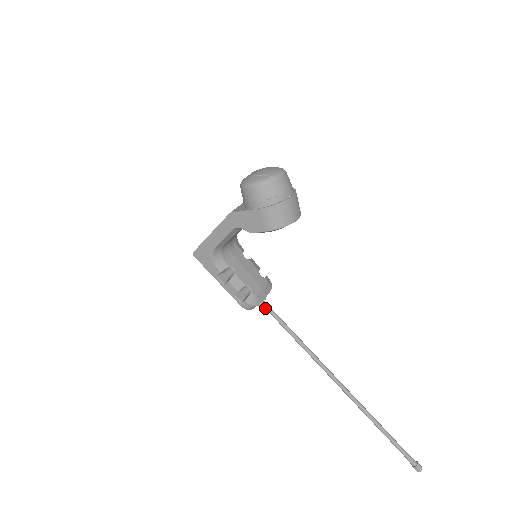
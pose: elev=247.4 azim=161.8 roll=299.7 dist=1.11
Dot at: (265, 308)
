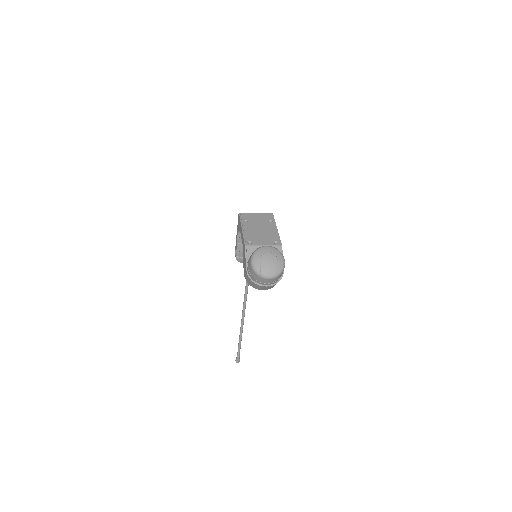
Dot at: occluded
